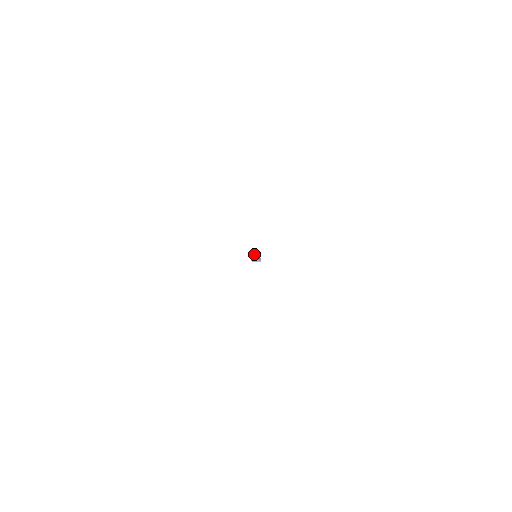
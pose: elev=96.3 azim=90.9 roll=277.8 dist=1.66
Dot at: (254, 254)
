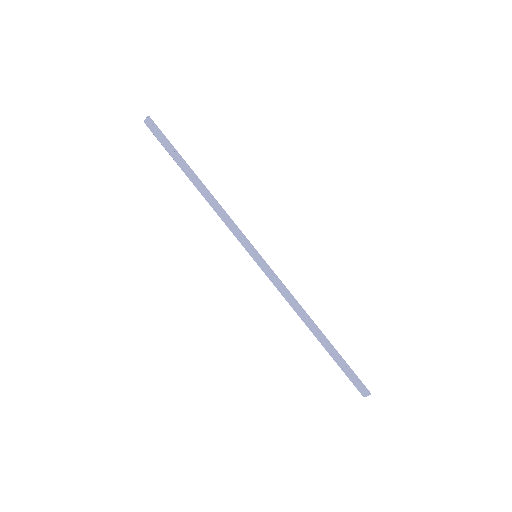
Dot at: (226, 224)
